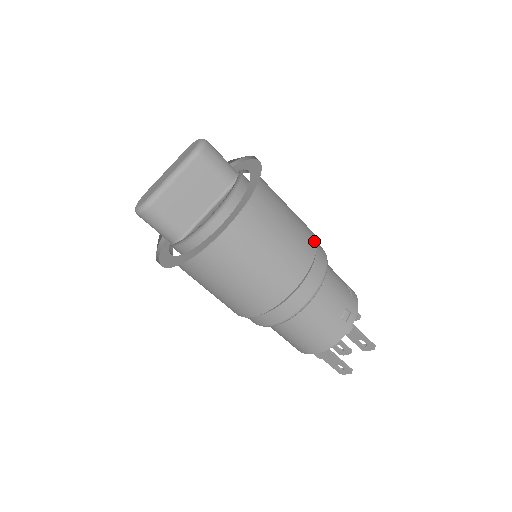
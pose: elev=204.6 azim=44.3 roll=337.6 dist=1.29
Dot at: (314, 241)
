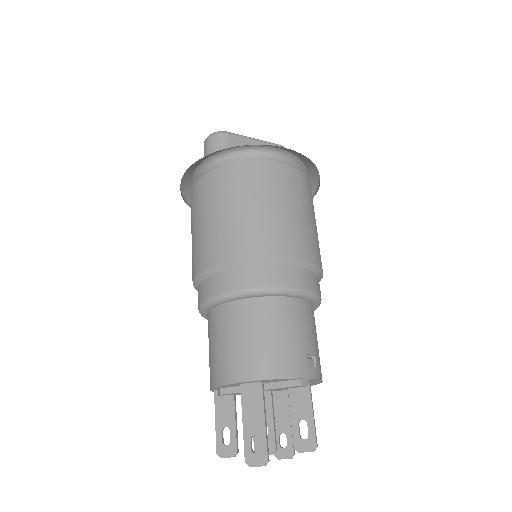
Dot at: occluded
